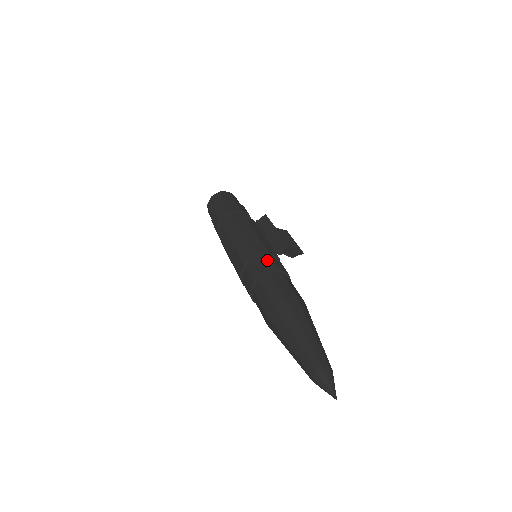
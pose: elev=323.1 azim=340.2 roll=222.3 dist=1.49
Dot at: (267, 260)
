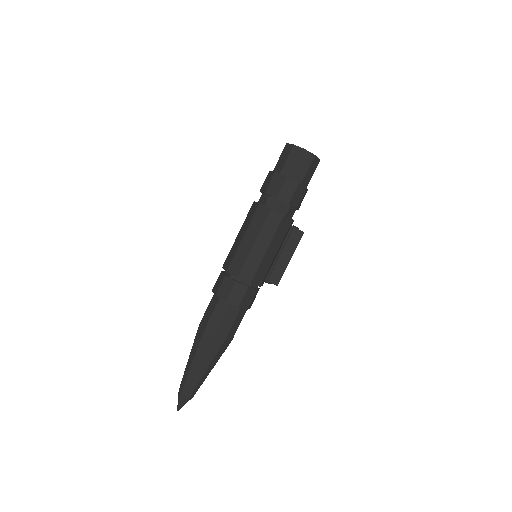
Dot at: (252, 294)
